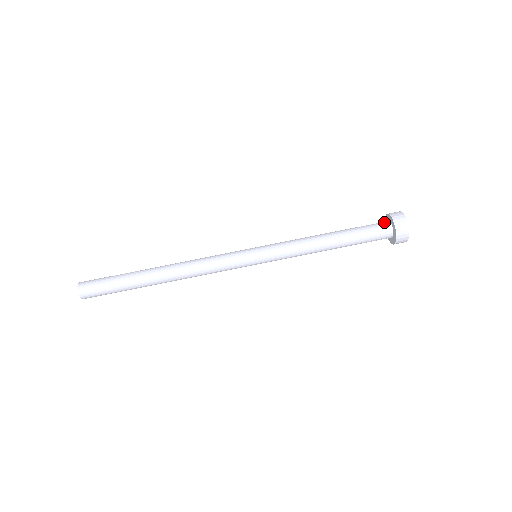
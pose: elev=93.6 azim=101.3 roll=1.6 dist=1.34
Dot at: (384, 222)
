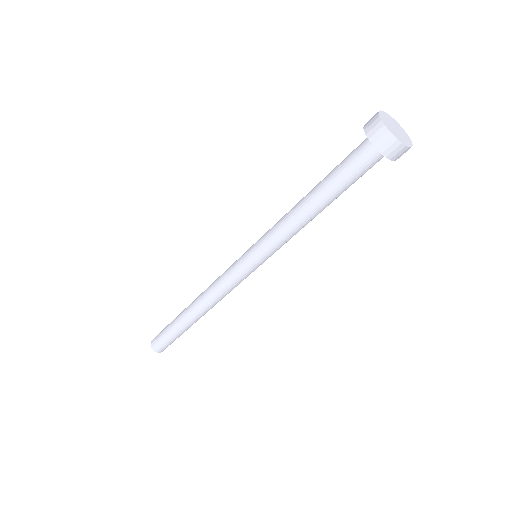
Dot at: (373, 154)
